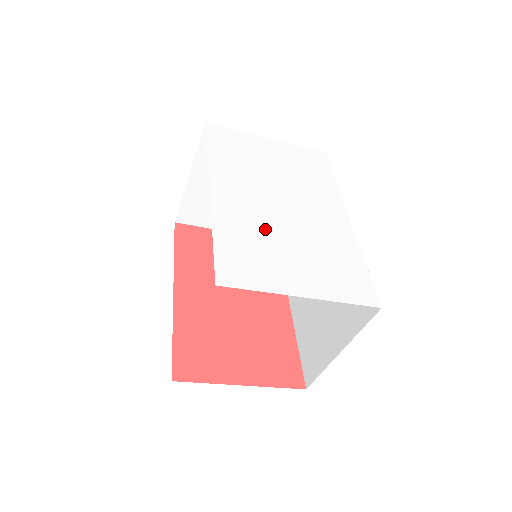
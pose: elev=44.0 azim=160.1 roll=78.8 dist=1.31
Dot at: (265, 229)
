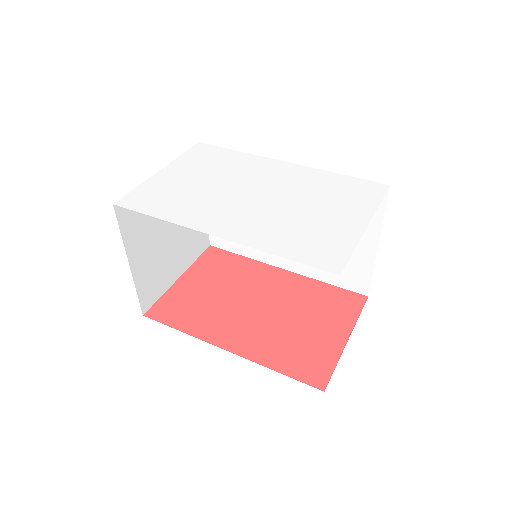
Dot at: (282, 218)
